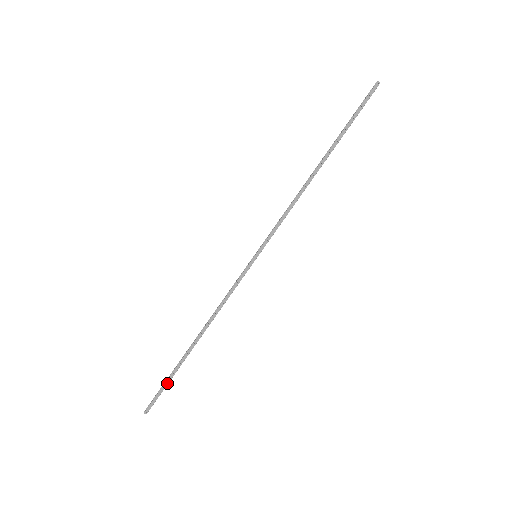
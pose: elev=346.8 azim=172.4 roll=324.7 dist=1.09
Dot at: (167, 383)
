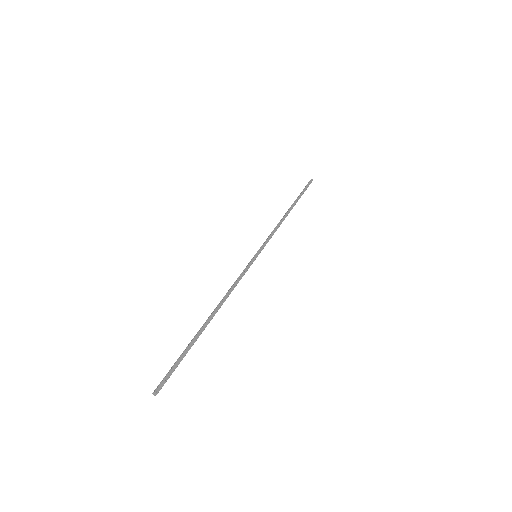
Dot at: (182, 357)
